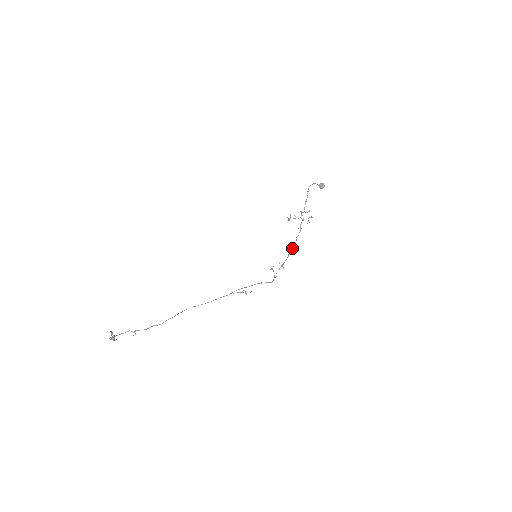
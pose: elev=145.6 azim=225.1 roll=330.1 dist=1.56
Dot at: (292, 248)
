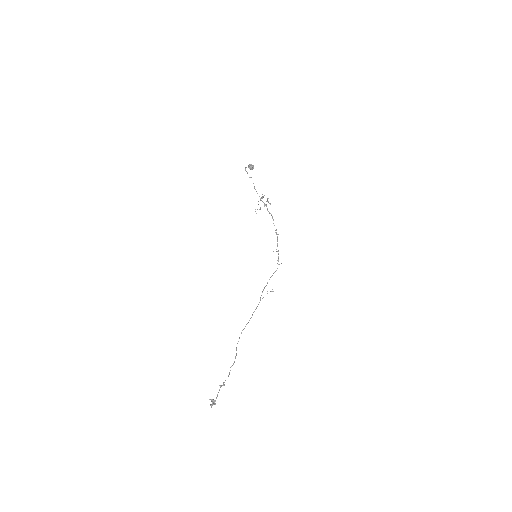
Dot at: (276, 233)
